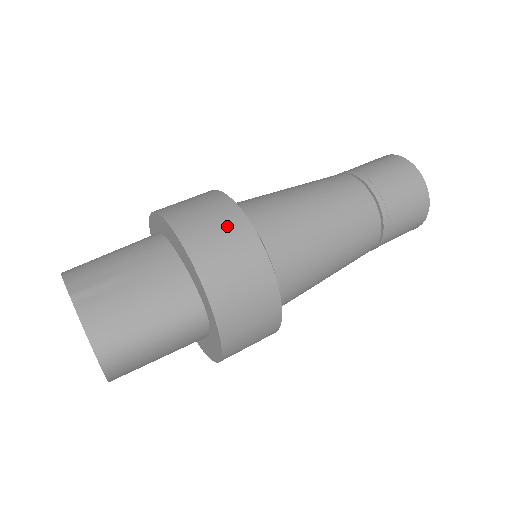
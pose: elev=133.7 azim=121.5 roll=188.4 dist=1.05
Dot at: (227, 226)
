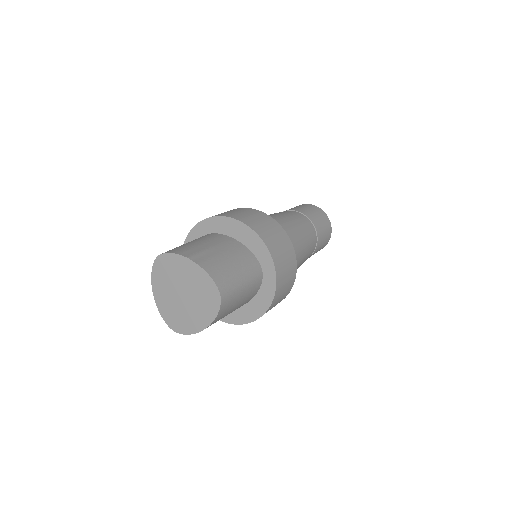
Dot at: (262, 218)
